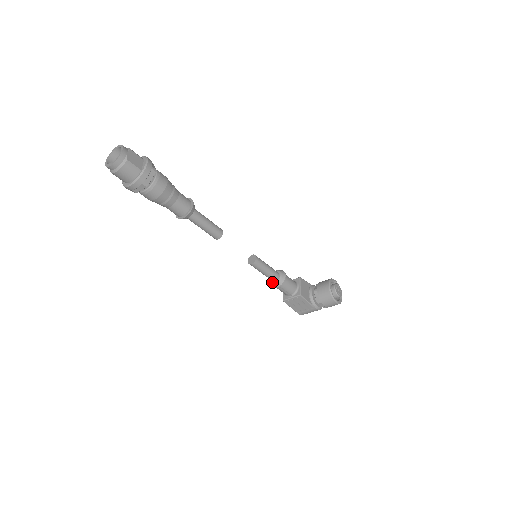
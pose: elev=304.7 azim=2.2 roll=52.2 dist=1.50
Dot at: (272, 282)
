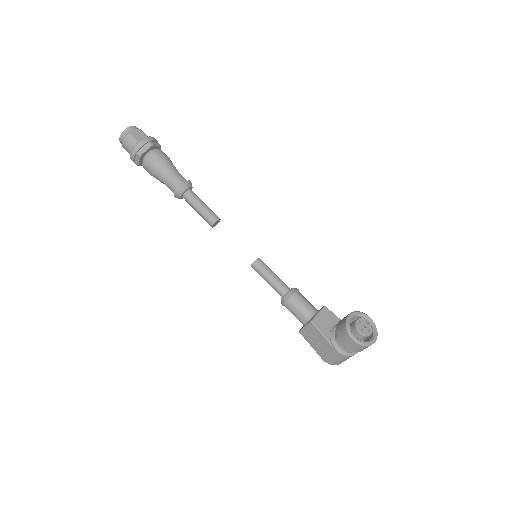
Dot at: (281, 298)
